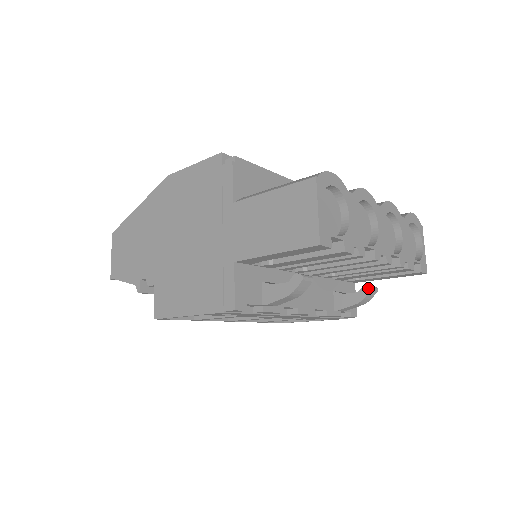
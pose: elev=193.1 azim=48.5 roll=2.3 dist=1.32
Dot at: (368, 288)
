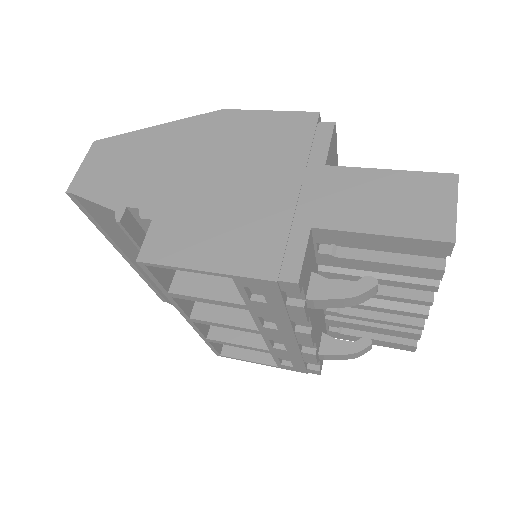
Dot at: (368, 341)
